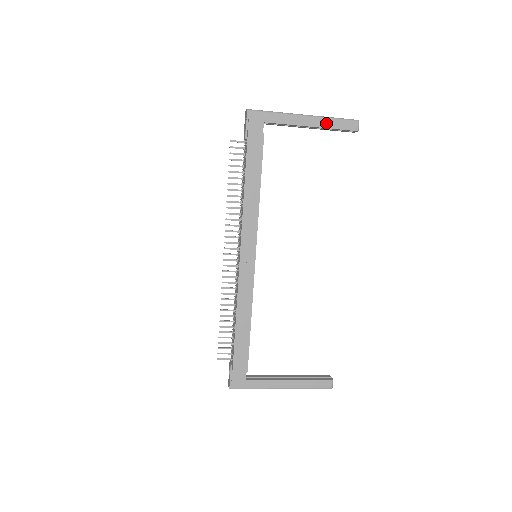
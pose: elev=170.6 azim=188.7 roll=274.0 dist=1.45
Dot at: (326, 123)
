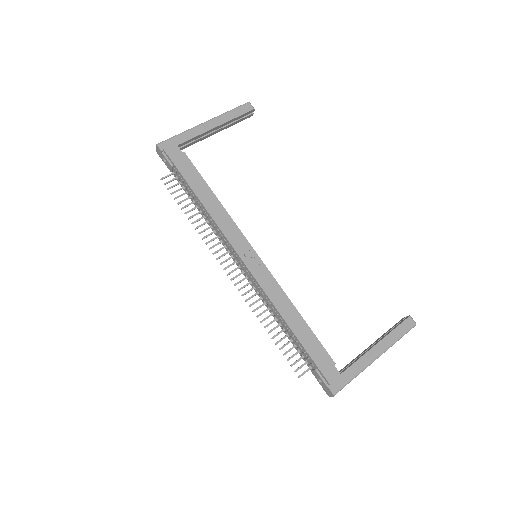
Dot at: (226, 118)
